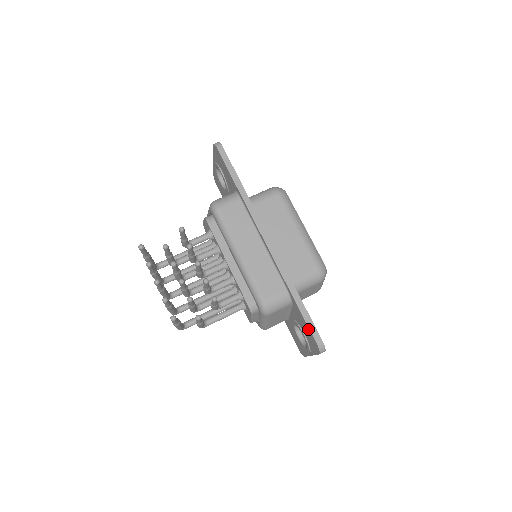
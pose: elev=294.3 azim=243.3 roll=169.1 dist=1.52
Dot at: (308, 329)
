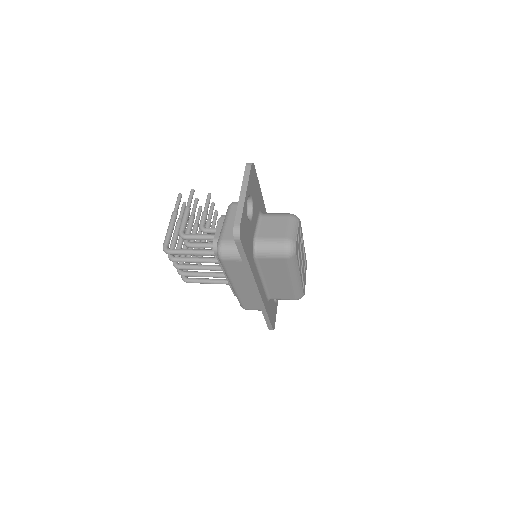
Dot at: occluded
